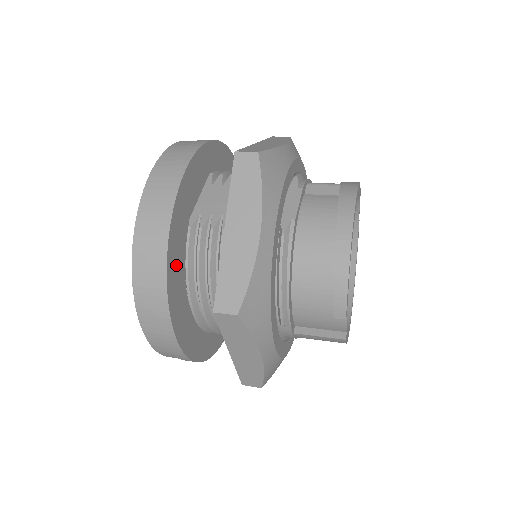
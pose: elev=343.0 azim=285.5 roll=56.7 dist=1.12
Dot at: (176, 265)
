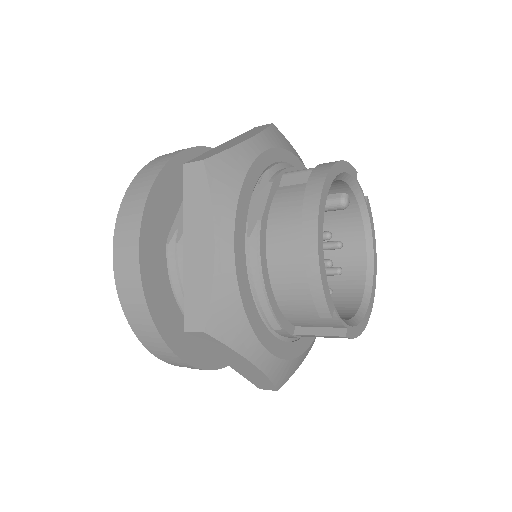
Dot at: (158, 285)
